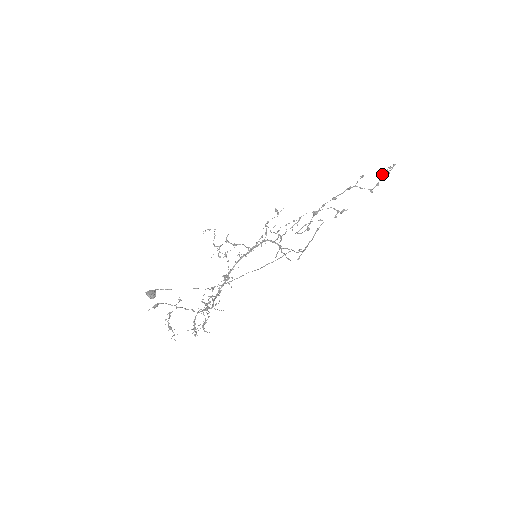
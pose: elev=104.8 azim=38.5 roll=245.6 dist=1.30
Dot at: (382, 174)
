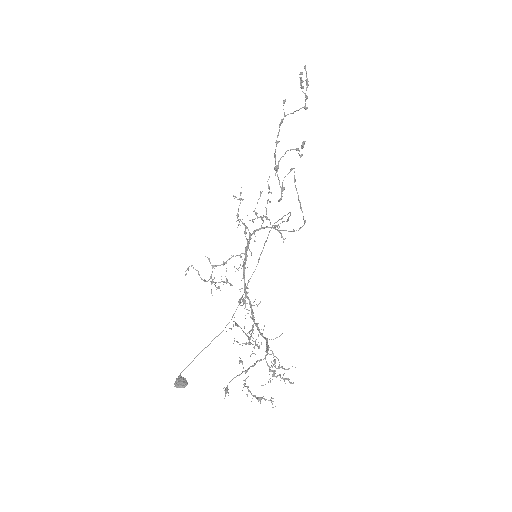
Dot at: occluded
